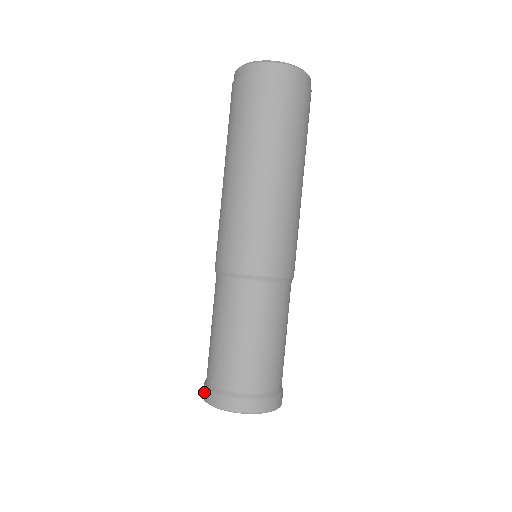
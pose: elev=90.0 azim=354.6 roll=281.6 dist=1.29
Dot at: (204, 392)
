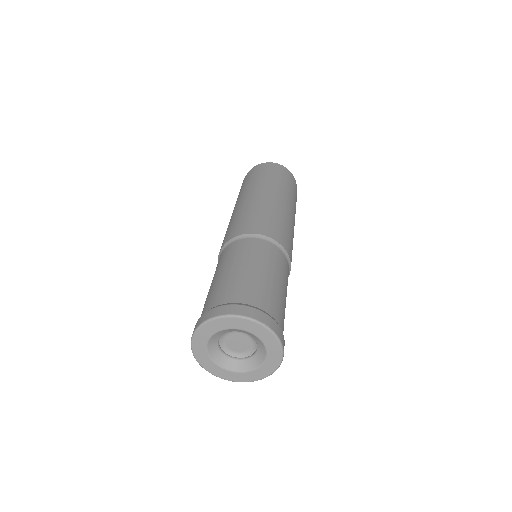
Dot at: occluded
